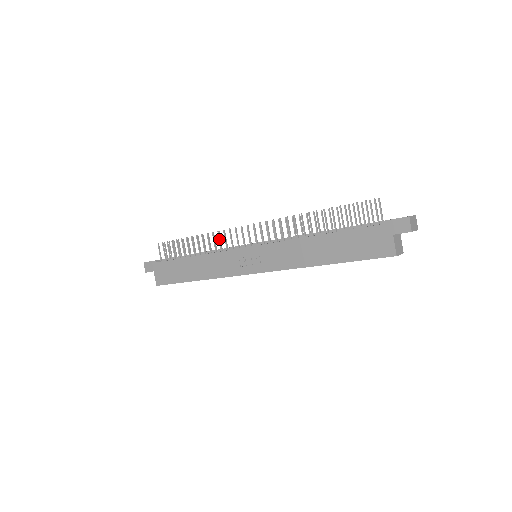
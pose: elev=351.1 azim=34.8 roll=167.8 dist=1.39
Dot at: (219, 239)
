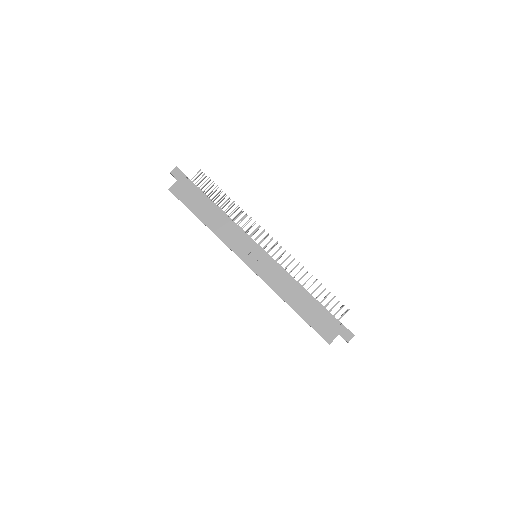
Dot at: occluded
